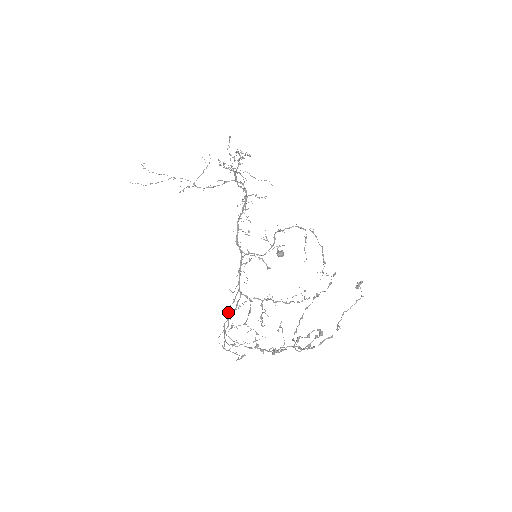
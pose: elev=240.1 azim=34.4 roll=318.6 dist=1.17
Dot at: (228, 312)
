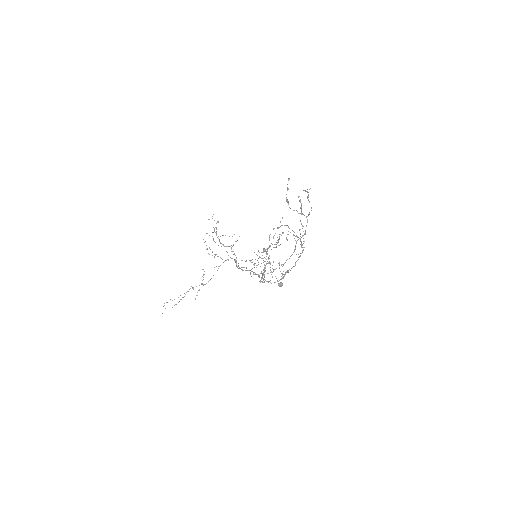
Dot at: (258, 276)
